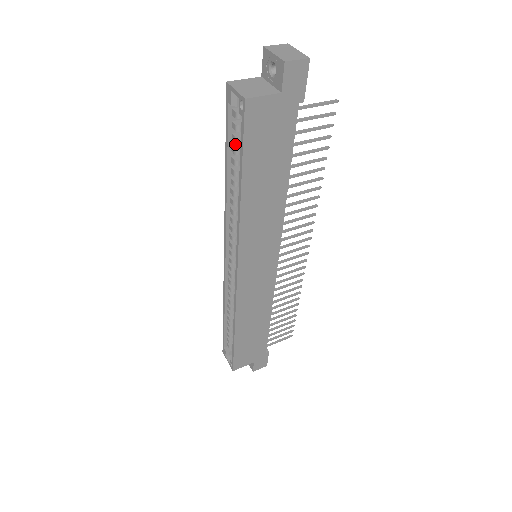
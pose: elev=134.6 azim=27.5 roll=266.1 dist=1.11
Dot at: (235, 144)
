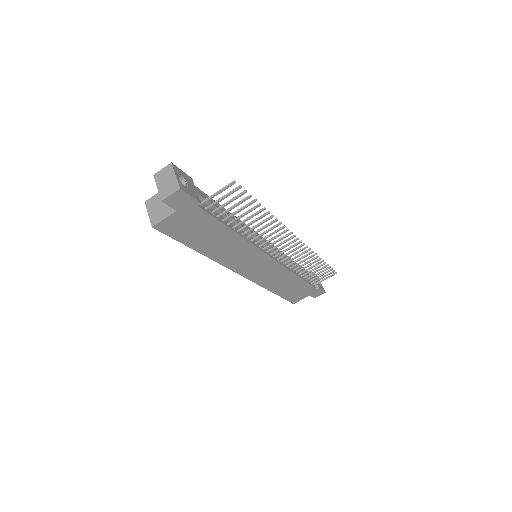
Dot at: occluded
